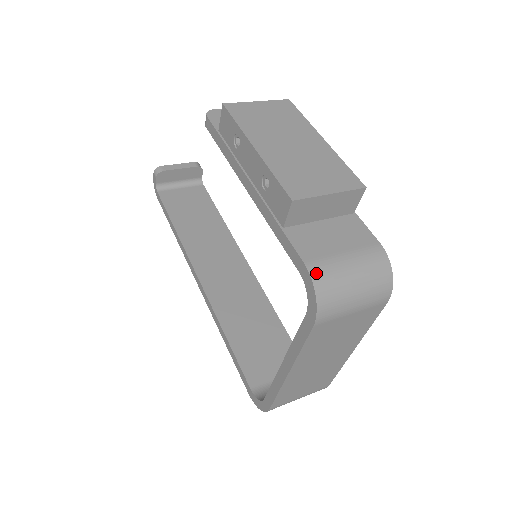
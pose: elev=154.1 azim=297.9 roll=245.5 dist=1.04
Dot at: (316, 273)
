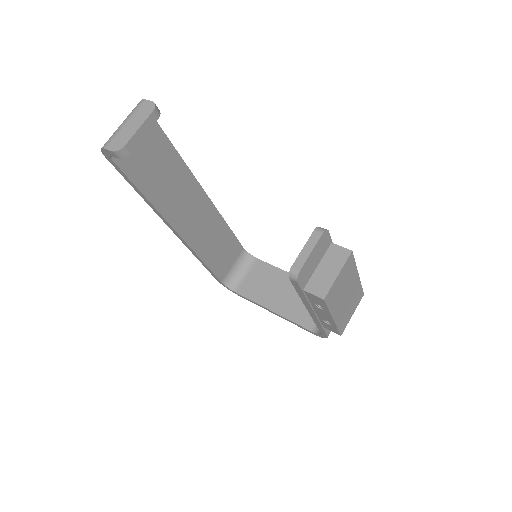
Dot at: occluded
